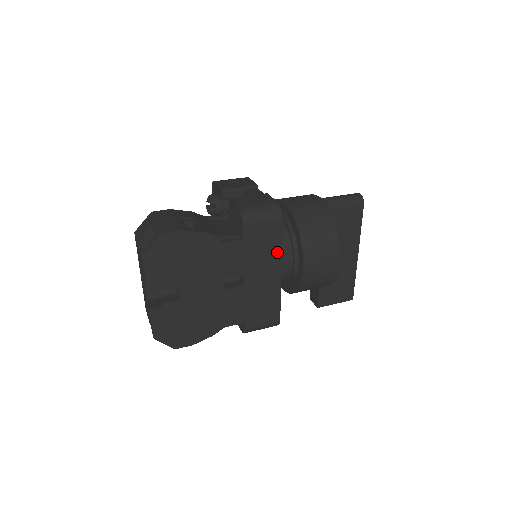
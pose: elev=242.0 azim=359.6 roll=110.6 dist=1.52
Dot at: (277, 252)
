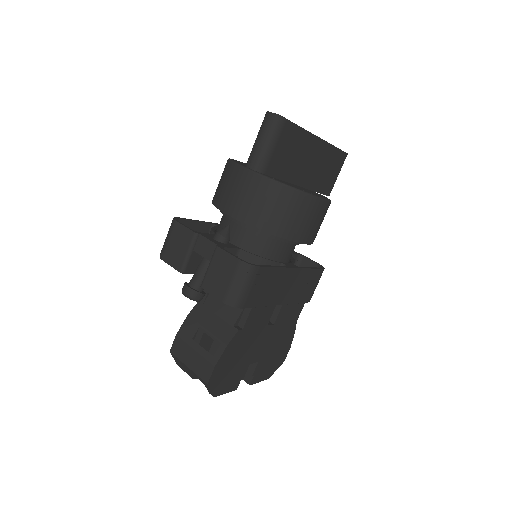
Dot at: (279, 272)
